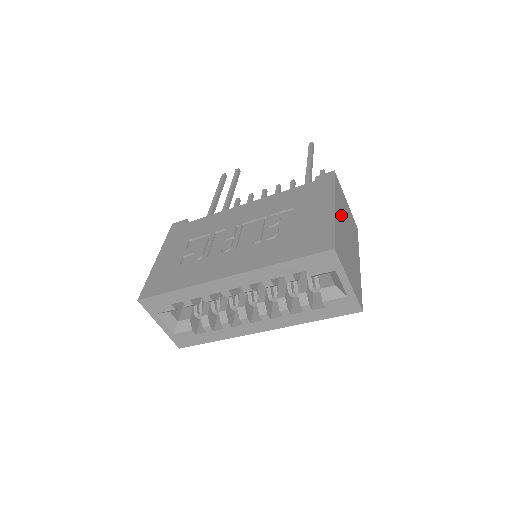
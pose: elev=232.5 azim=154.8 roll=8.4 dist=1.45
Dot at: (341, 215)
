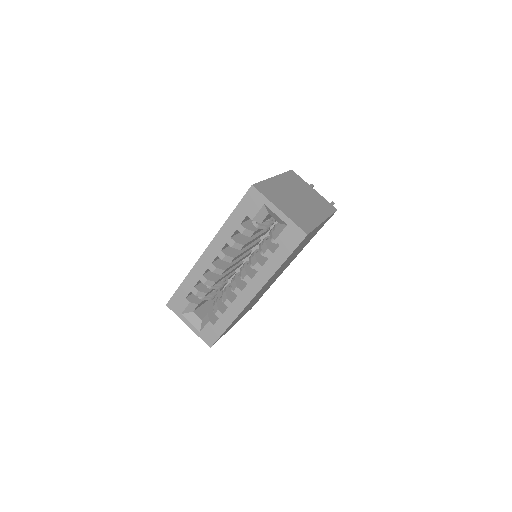
Dot at: (289, 186)
